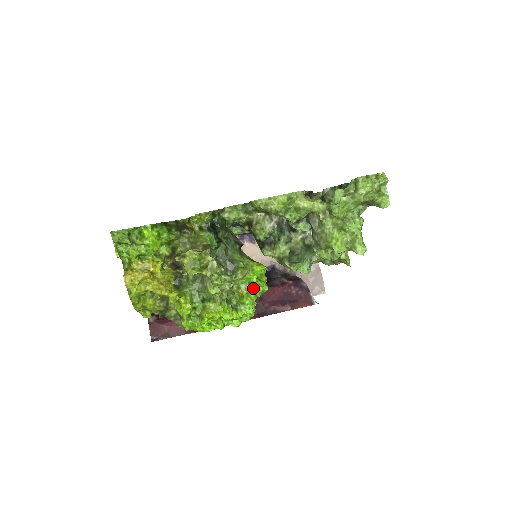
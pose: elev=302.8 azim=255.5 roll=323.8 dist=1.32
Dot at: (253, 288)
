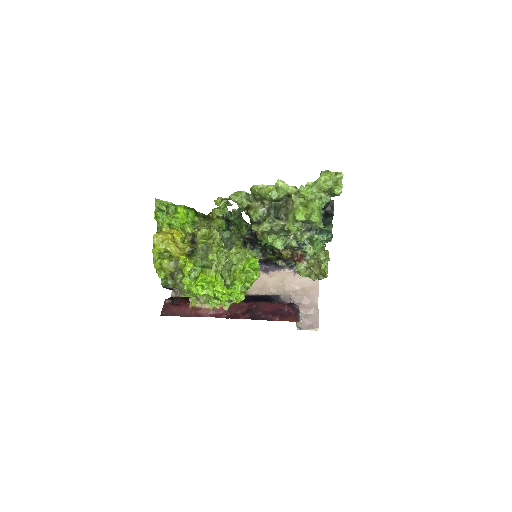
Dot at: (245, 274)
